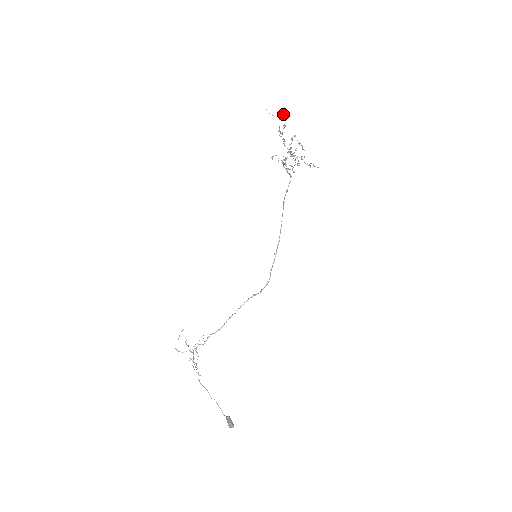
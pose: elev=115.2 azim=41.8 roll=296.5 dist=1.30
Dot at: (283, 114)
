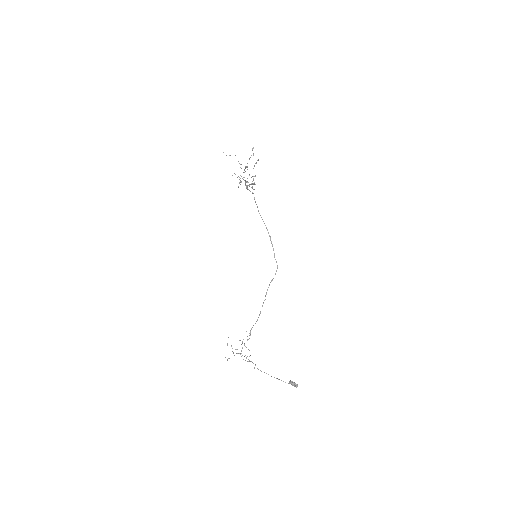
Dot at: occluded
